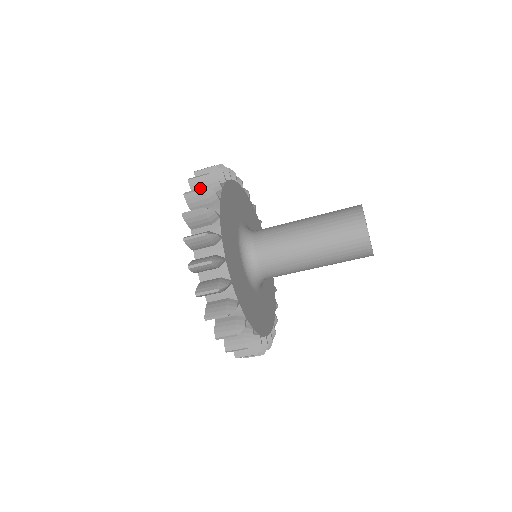
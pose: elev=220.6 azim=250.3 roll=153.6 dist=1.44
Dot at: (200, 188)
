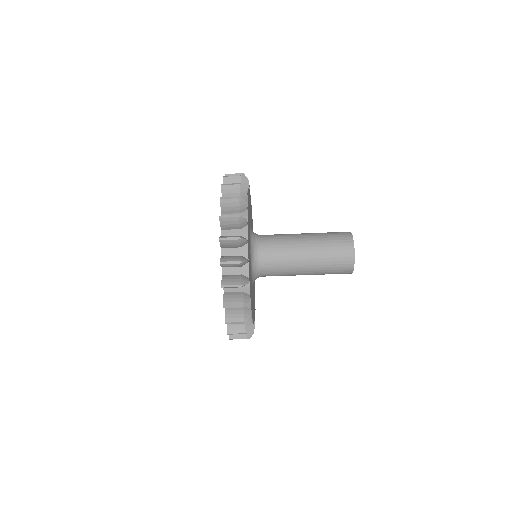
Dot at: (236, 261)
